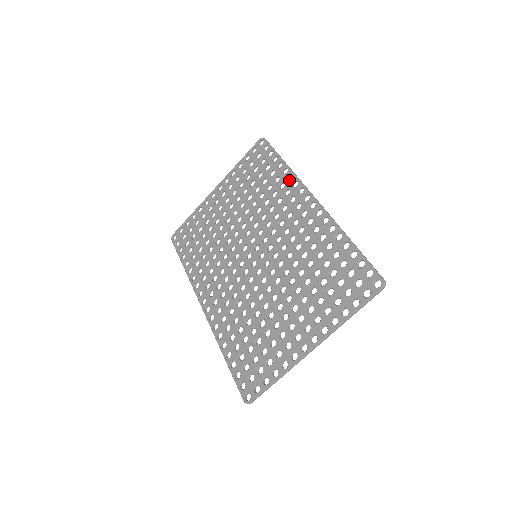
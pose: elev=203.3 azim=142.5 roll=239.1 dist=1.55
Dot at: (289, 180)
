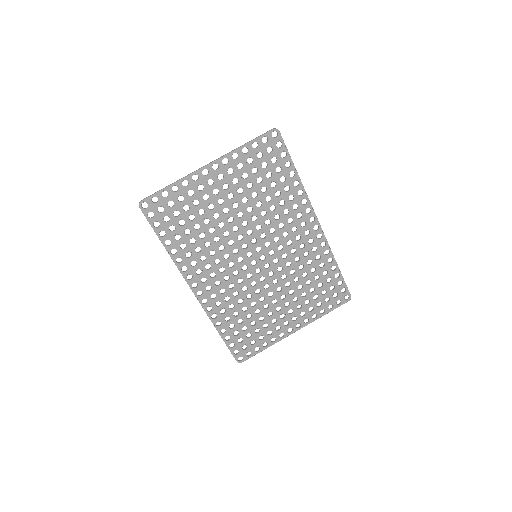
Dot at: (300, 196)
